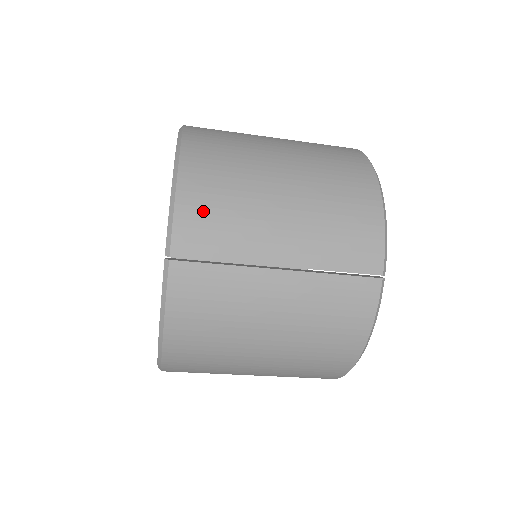
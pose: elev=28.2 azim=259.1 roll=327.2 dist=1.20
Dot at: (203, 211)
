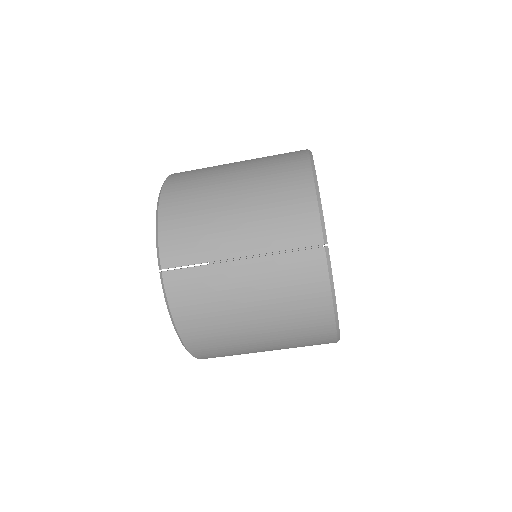
Dot at: (178, 232)
